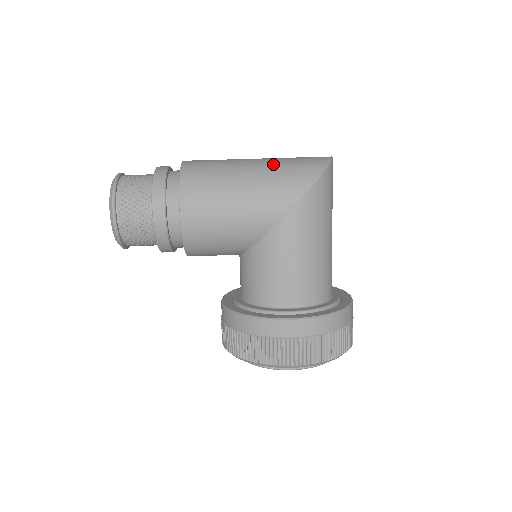
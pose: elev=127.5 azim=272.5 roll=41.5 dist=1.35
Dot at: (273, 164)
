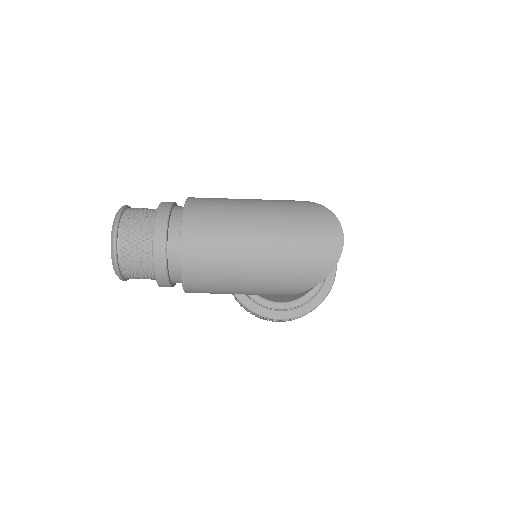
Dot at: (276, 265)
